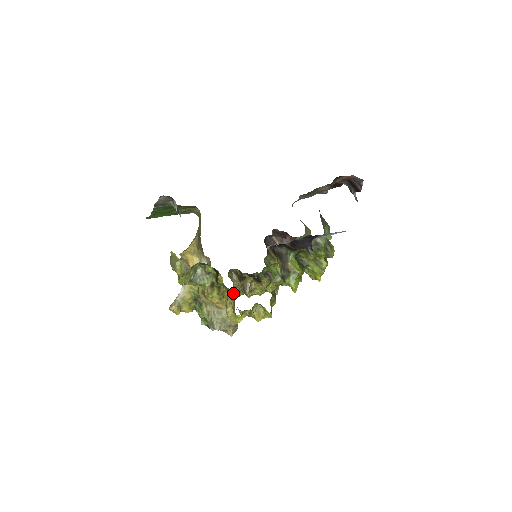
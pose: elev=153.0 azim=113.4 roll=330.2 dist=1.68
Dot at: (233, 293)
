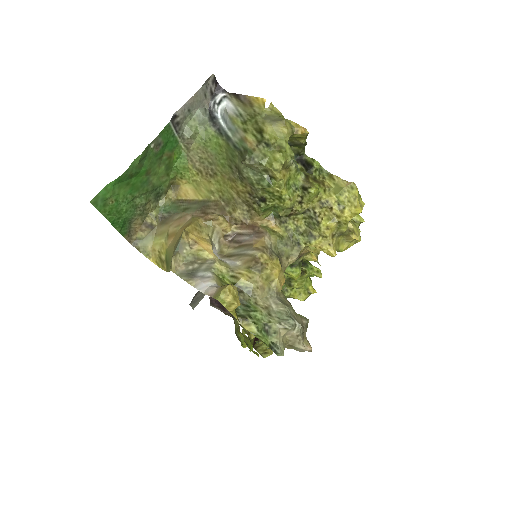
Dot at: occluded
